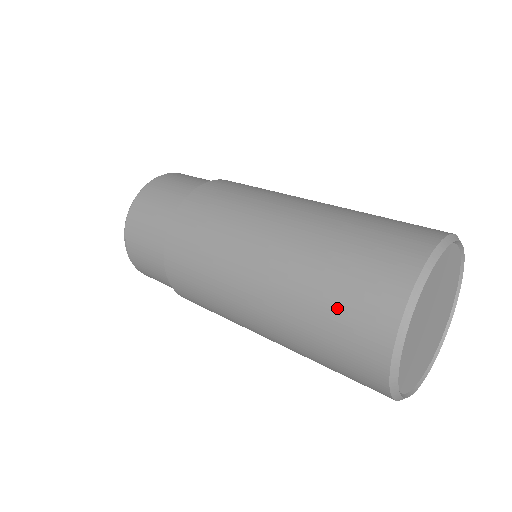
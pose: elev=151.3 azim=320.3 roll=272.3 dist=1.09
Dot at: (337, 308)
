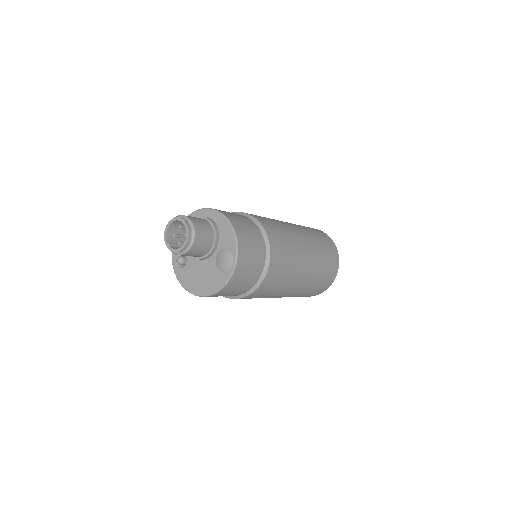
Dot at: (307, 295)
